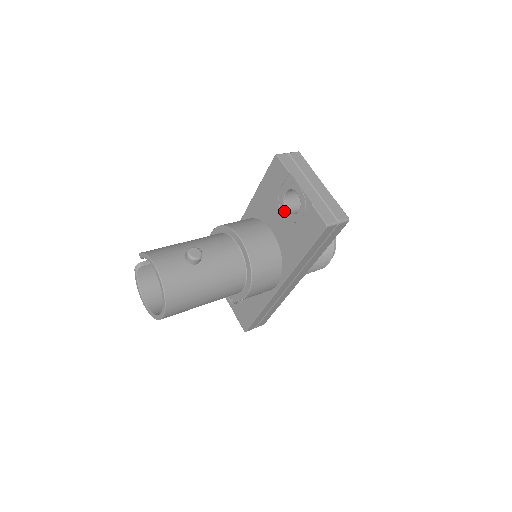
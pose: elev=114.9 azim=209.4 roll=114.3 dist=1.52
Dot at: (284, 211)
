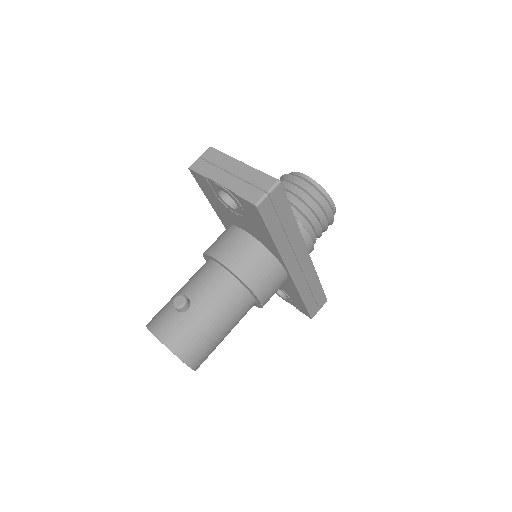
Dot at: (232, 210)
